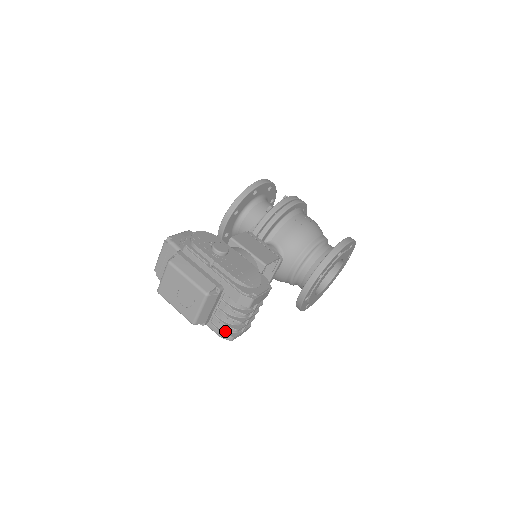
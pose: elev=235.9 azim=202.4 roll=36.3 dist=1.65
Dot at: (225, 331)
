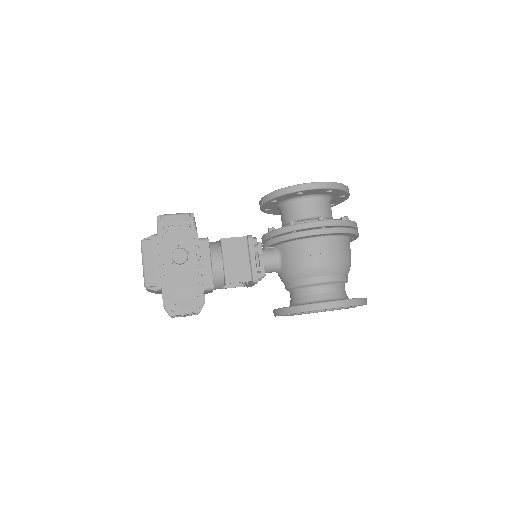
Dot at: occluded
